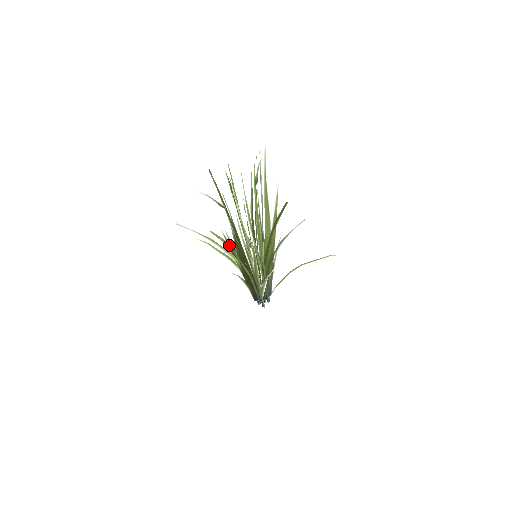
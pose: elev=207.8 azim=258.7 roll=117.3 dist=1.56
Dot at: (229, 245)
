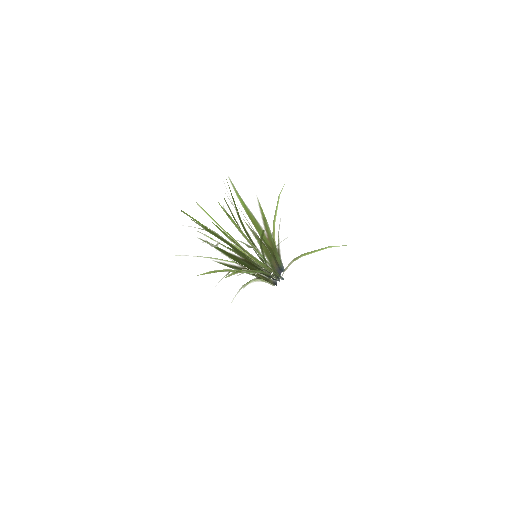
Dot at: (222, 270)
